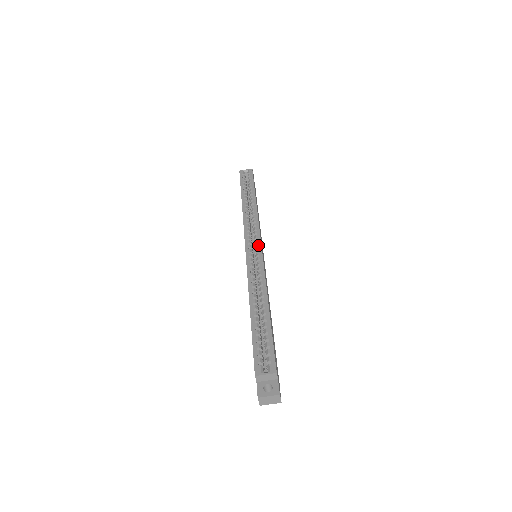
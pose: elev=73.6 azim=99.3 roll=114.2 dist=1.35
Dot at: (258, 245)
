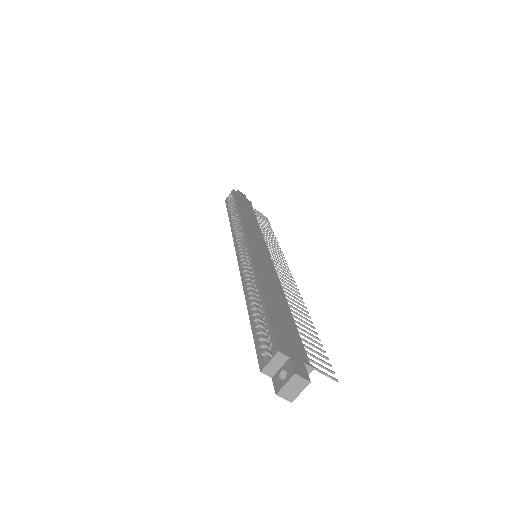
Dot at: (245, 244)
